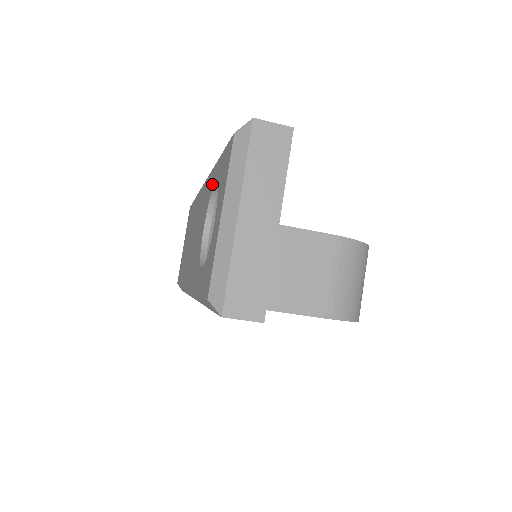
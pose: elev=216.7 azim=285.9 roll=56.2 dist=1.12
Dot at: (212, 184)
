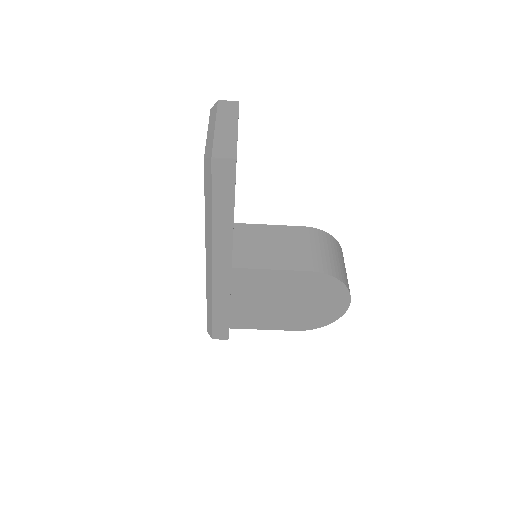
Dot at: occluded
